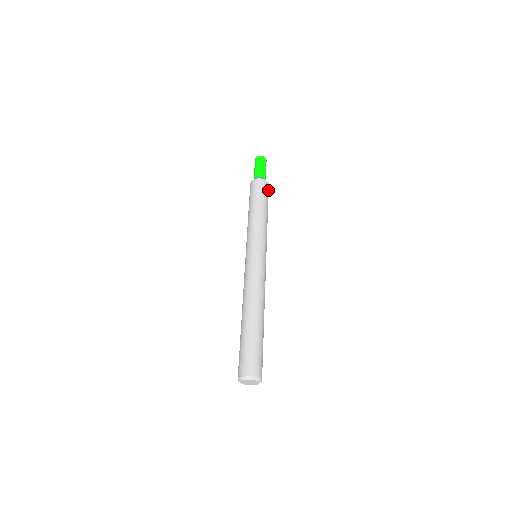
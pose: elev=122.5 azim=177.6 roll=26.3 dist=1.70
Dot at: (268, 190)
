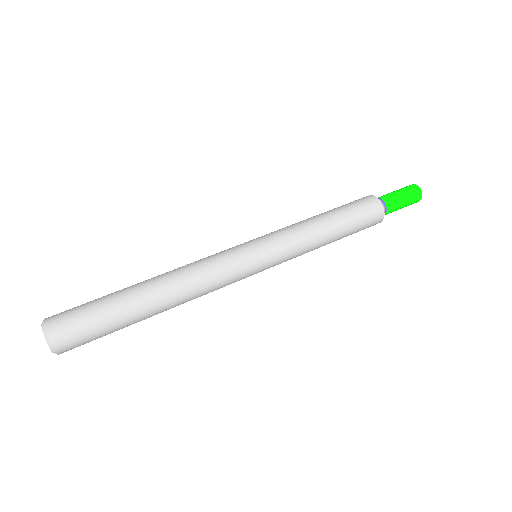
Dot at: (373, 217)
